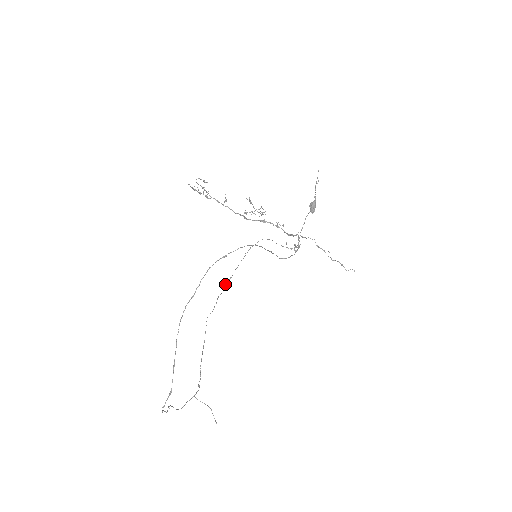
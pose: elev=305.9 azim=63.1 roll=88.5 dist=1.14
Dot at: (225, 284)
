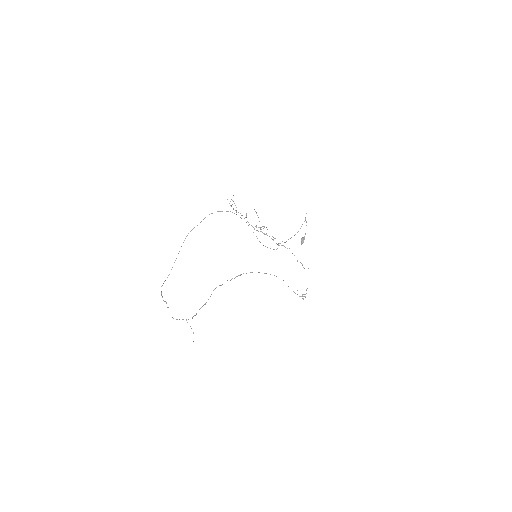
Dot at: occluded
